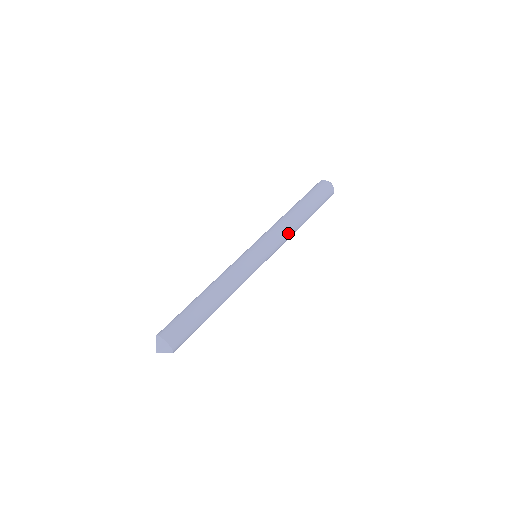
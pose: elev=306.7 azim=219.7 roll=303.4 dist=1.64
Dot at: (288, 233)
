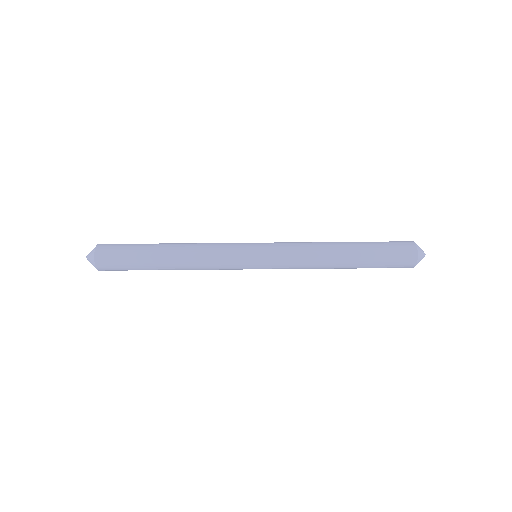
Dot at: (309, 263)
